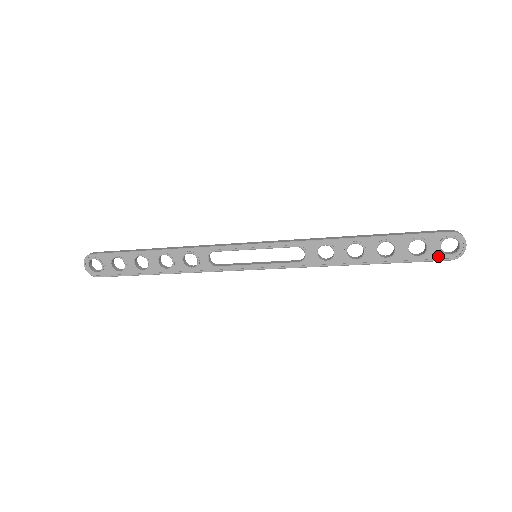
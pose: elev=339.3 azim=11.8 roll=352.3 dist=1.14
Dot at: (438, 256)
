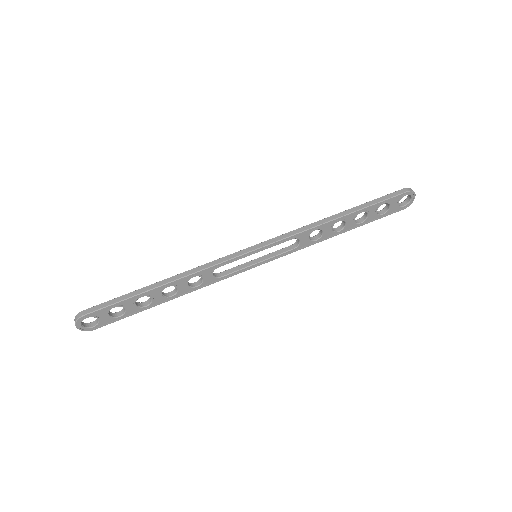
Dot at: (396, 209)
